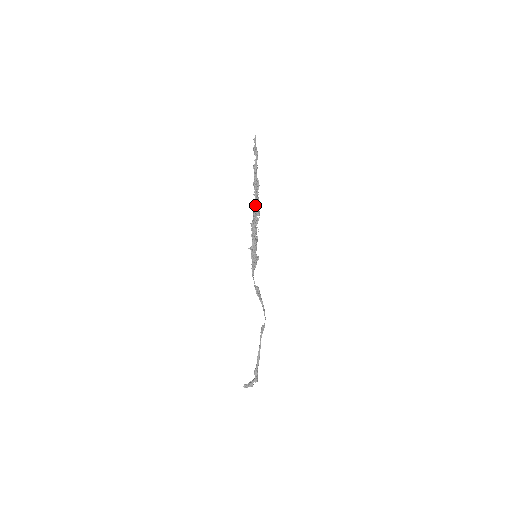
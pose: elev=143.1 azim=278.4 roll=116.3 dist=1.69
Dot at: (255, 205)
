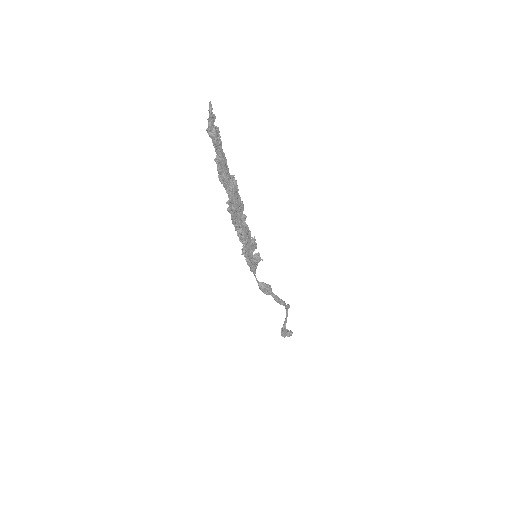
Dot at: (231, 213)
